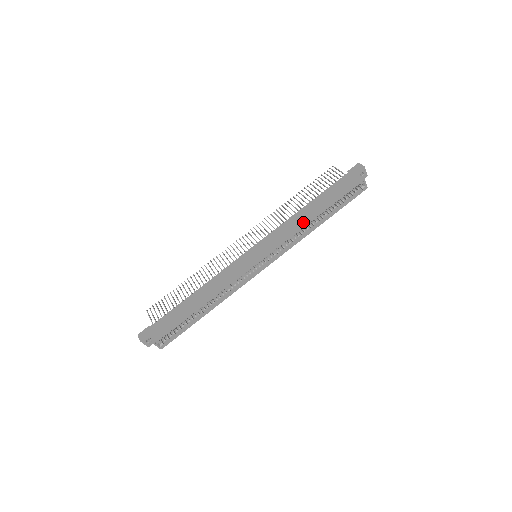
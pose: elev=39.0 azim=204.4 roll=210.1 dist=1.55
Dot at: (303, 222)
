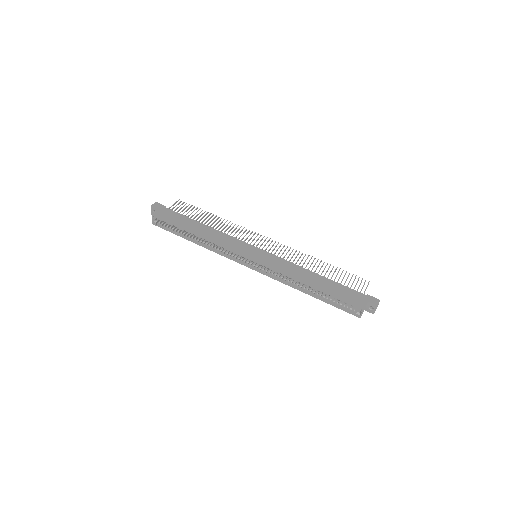
Dot at: (300, 278)
